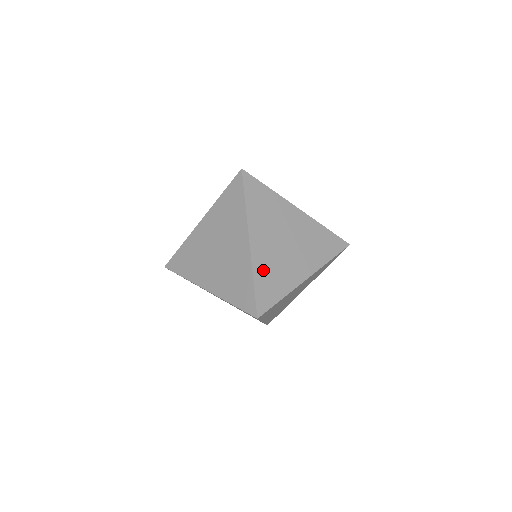
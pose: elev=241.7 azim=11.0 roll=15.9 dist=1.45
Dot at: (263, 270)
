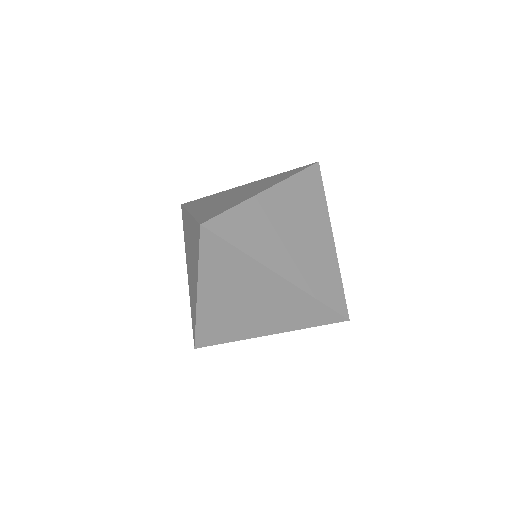
Dot at: (251, 214)
